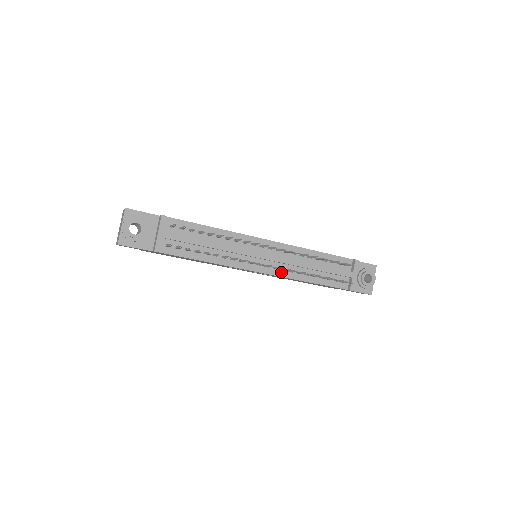
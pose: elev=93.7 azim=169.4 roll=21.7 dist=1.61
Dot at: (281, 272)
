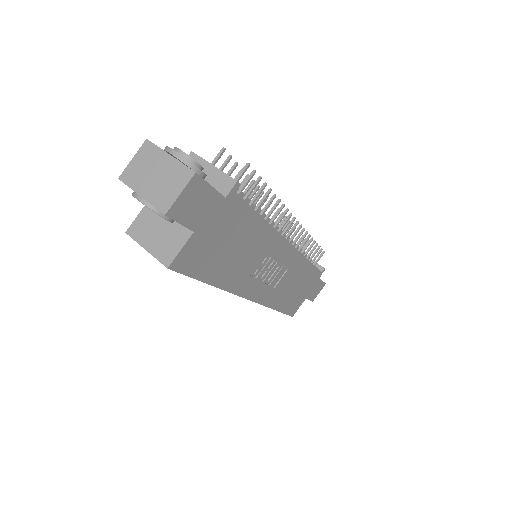
Dot at: occluded
